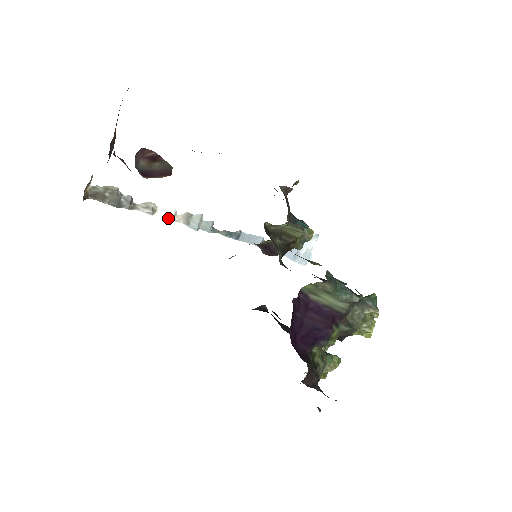
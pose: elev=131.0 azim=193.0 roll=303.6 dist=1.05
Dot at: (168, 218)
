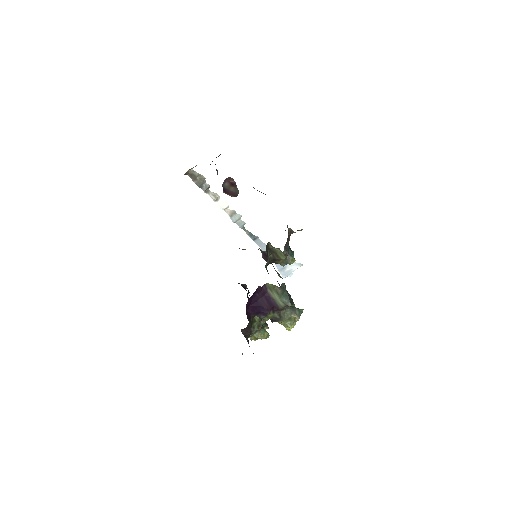
Dot at: (222, 207)
